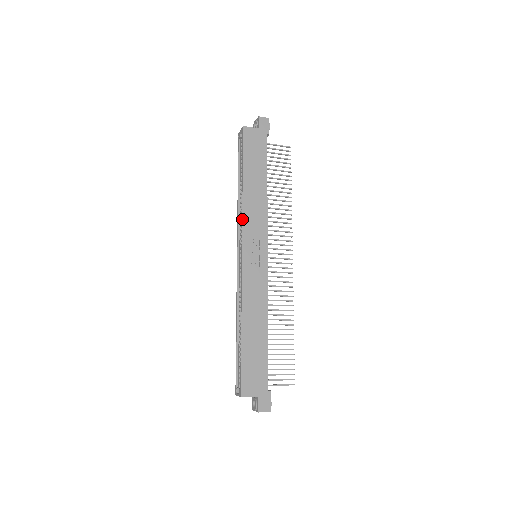
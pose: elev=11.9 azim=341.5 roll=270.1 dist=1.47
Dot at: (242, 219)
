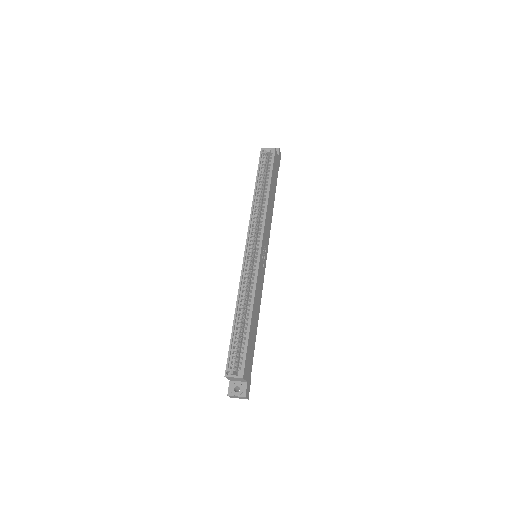
Dot at: (265, 220)
